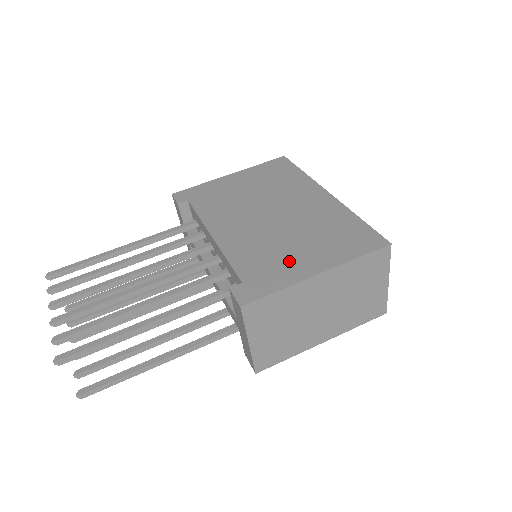
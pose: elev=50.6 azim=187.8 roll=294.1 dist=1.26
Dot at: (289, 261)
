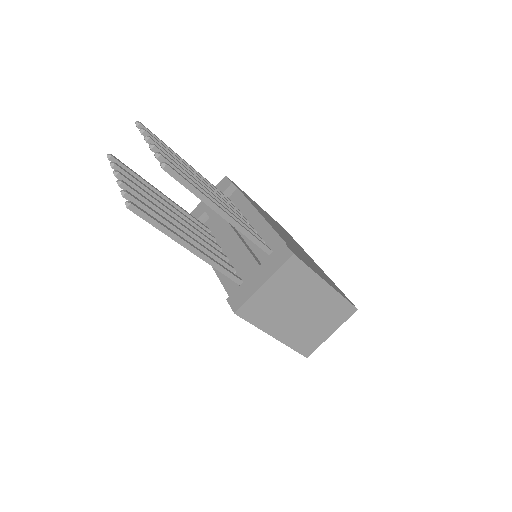
Dot at: (311, 265)
